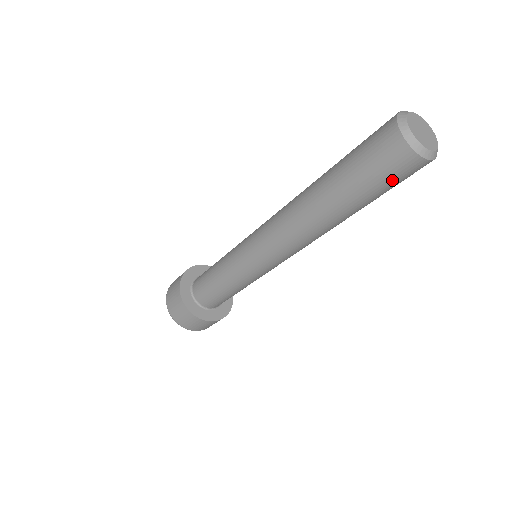
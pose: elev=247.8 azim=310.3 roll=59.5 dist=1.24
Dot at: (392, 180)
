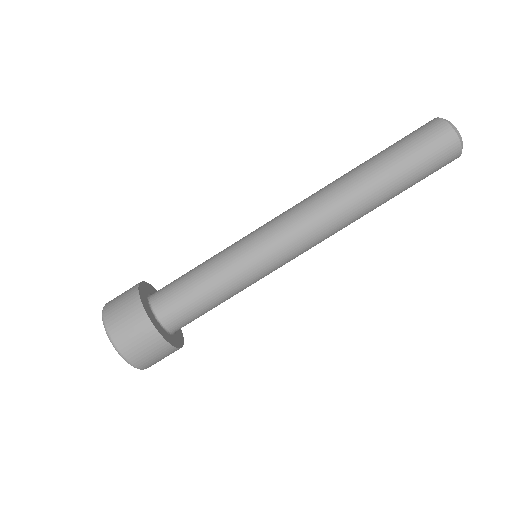
Dot at: (431, 157)
